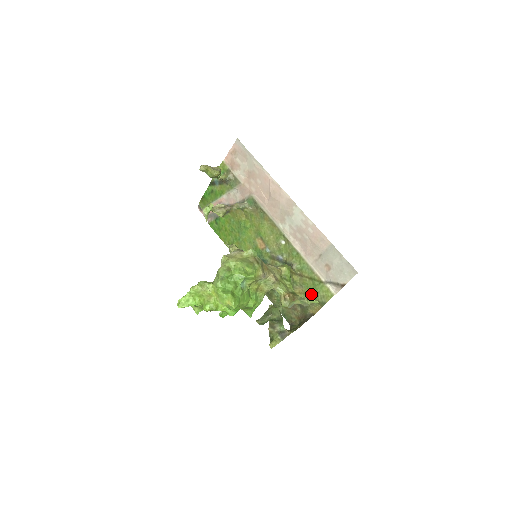
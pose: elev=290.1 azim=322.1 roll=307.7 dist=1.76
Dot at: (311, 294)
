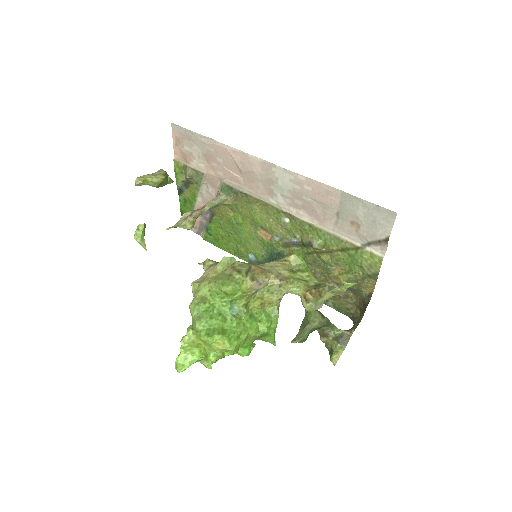
Dot at: (354, 270)
